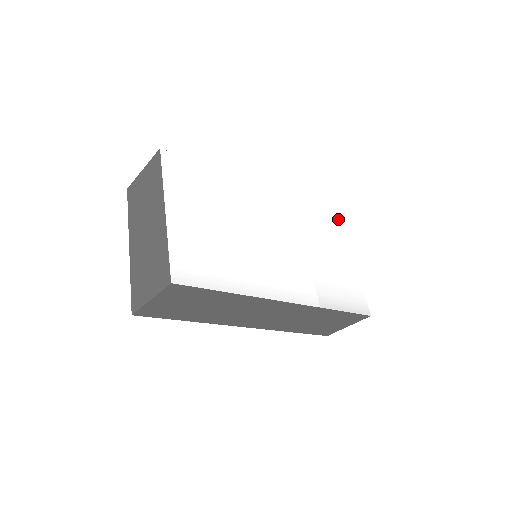
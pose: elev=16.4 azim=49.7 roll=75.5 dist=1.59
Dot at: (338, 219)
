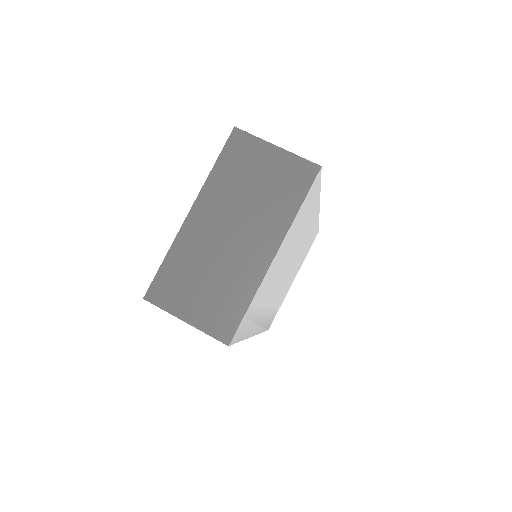
Dot at: occluded
